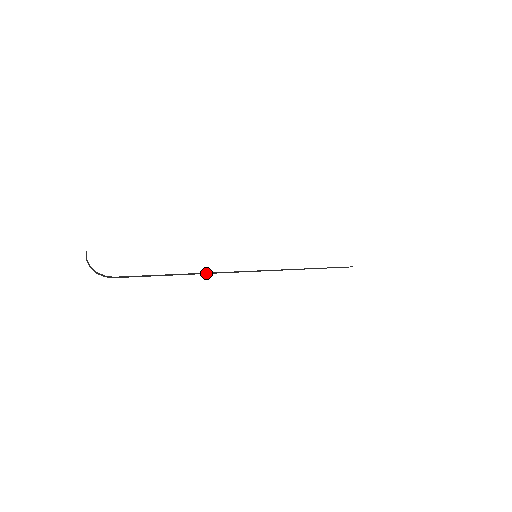
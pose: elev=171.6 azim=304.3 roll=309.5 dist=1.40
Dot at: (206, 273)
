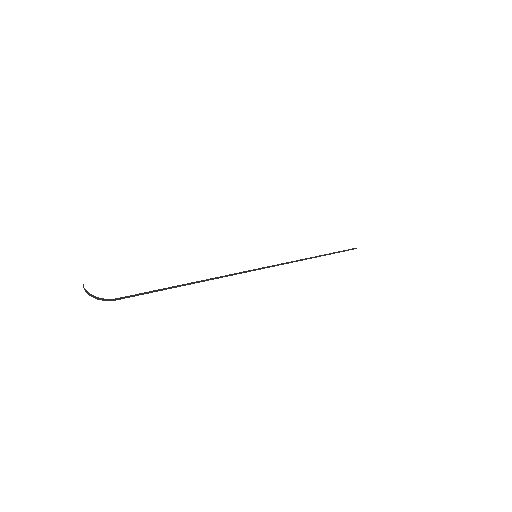
Dot at: (210, 279)
